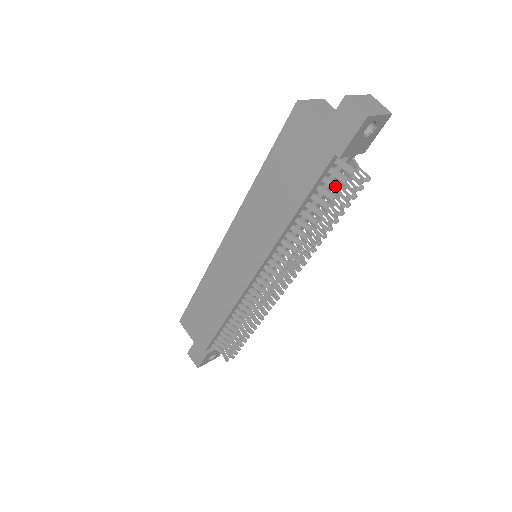
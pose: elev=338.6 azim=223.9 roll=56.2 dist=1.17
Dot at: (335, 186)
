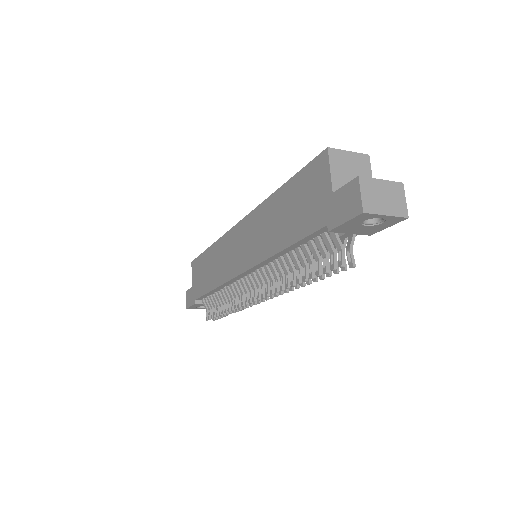
Dot at: (322, 251)
